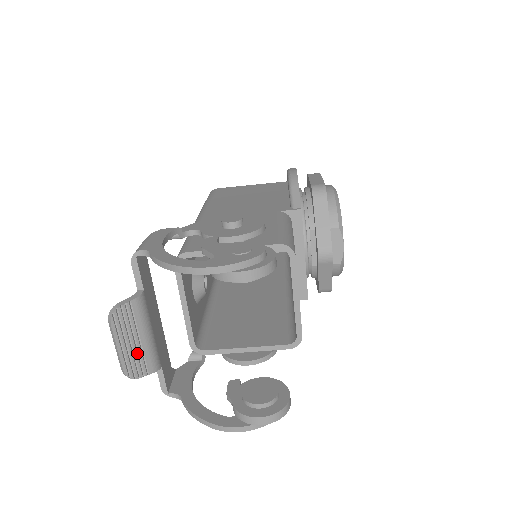
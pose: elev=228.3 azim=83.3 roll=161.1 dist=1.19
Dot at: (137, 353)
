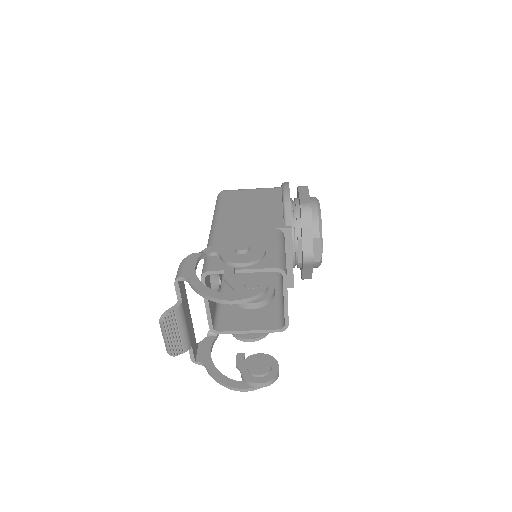
Dot at: (177, 340)
